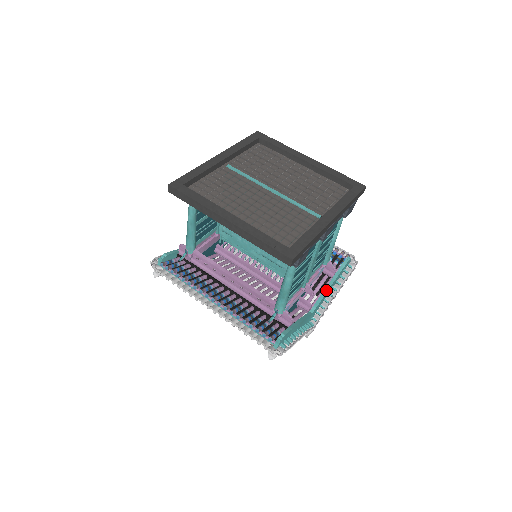
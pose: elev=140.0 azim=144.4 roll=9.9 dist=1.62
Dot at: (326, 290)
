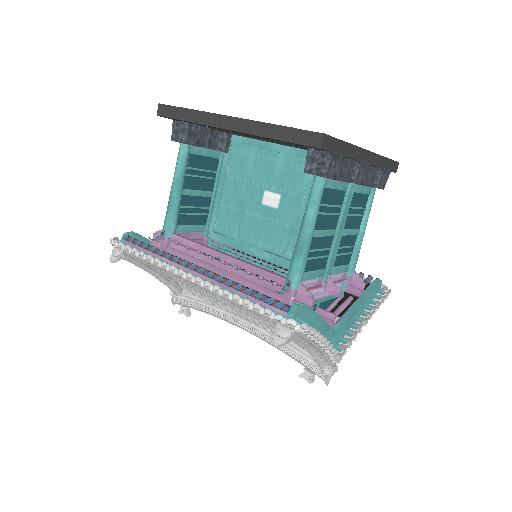
Dot at: (353, 307)
